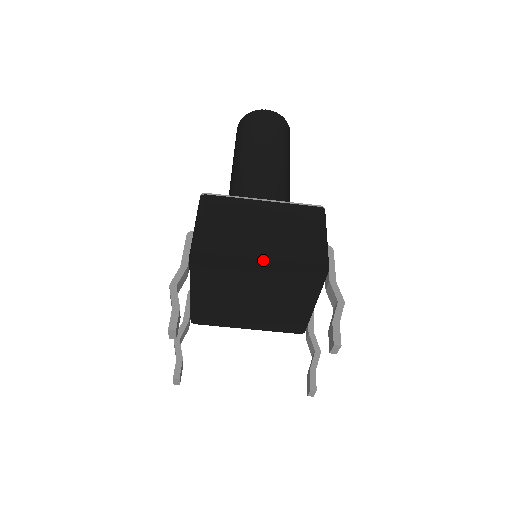
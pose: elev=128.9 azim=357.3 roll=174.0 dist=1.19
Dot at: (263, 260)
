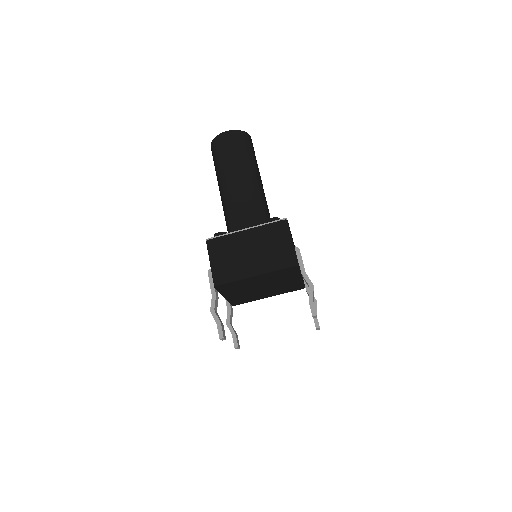
Dot at: (257, 276)
